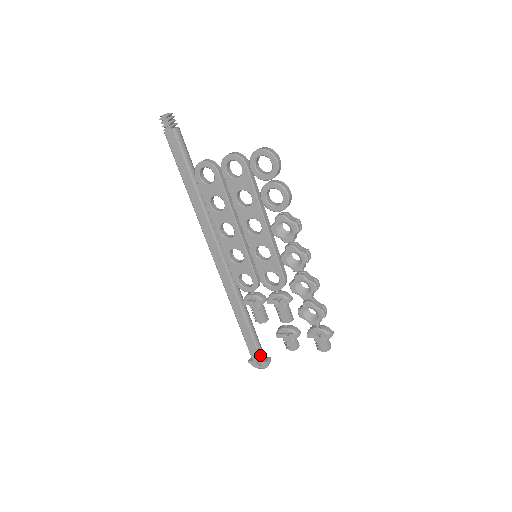
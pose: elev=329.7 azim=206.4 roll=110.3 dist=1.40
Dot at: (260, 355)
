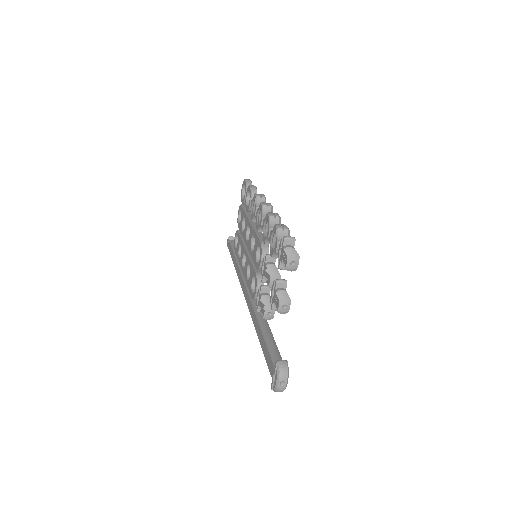
Dot at: (274, 361)
